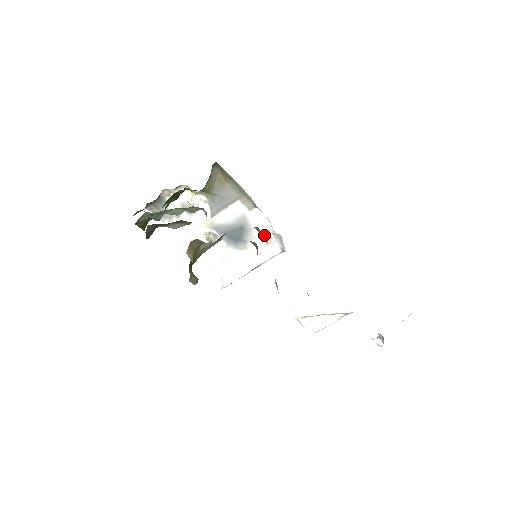
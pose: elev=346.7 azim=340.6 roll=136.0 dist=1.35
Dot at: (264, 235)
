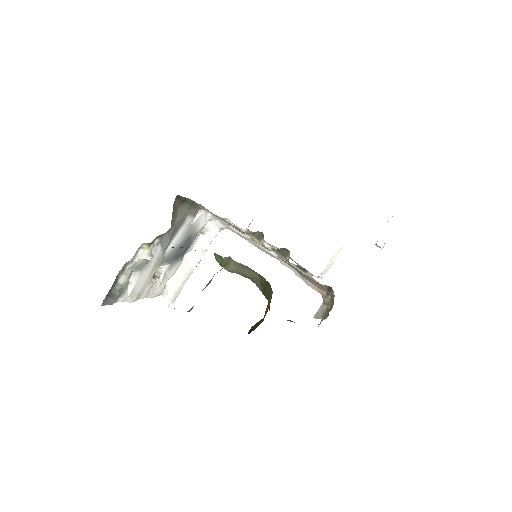
Dot at: occluded
